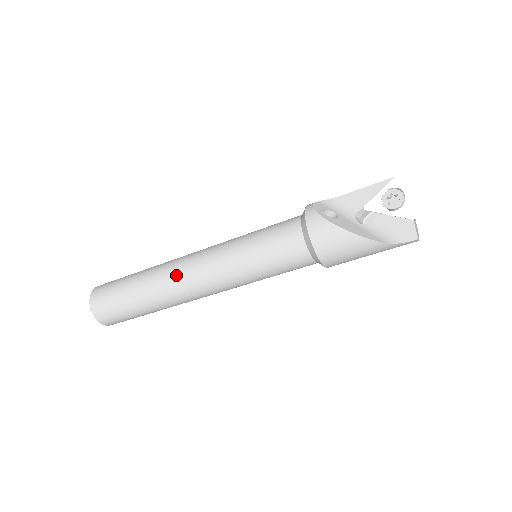
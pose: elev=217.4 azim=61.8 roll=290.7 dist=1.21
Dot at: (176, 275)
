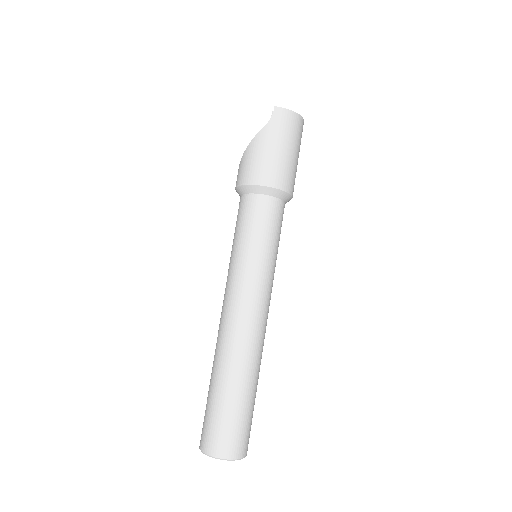
Dot at: (219, 328)
